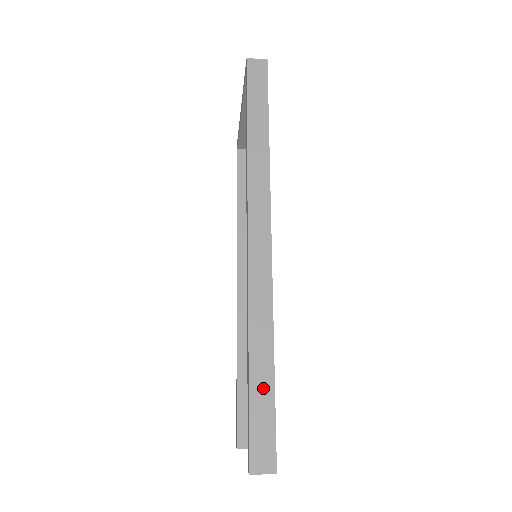
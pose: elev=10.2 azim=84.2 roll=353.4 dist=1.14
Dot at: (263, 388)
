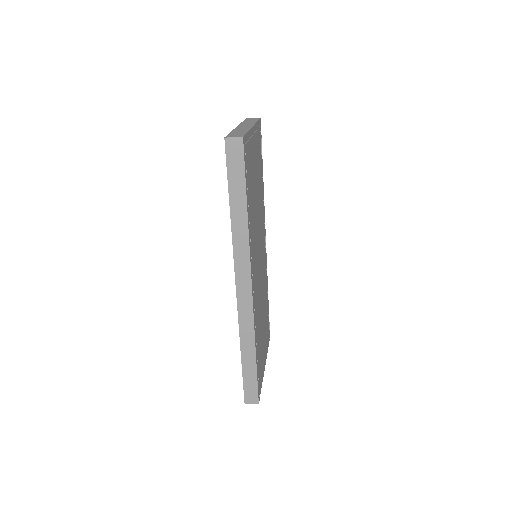
Dot at: (250, 369)
